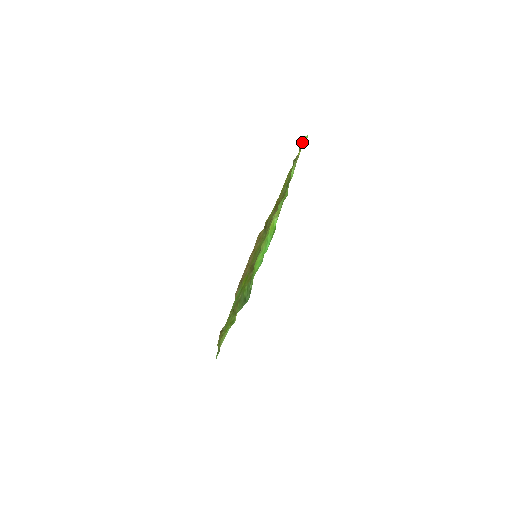
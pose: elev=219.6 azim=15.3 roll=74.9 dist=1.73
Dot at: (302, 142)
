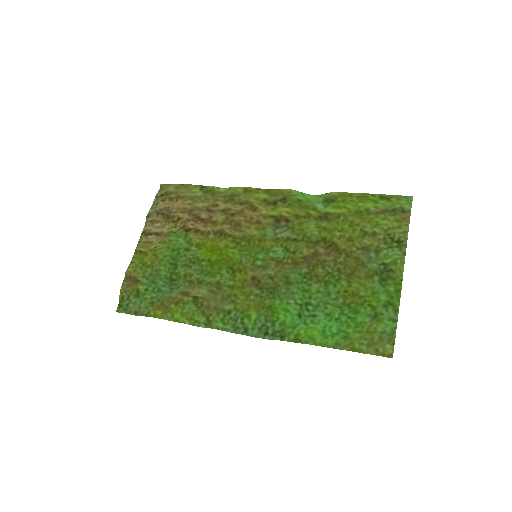
Dot at: (405, 206)
